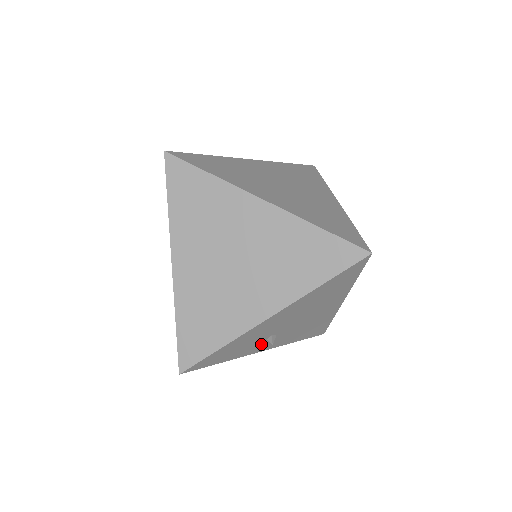
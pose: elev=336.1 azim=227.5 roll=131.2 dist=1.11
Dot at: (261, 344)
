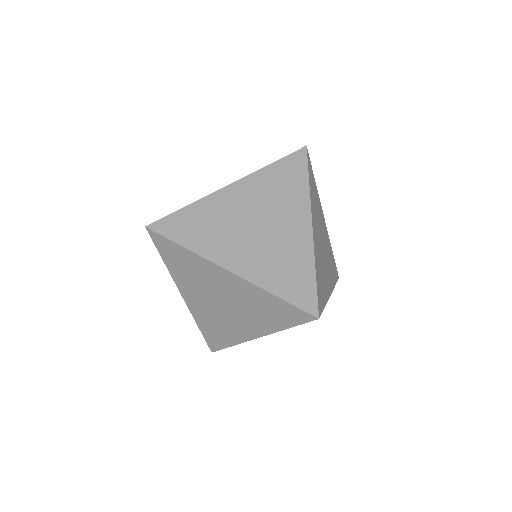
Dot at: occluded
